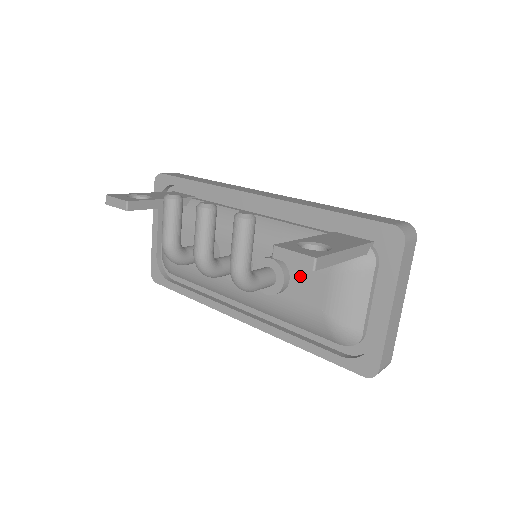
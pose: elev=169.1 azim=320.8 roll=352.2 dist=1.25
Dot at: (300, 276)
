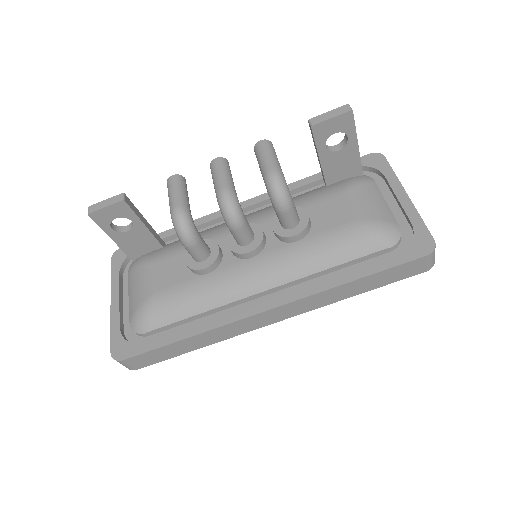
Dot at: (319, 211)
